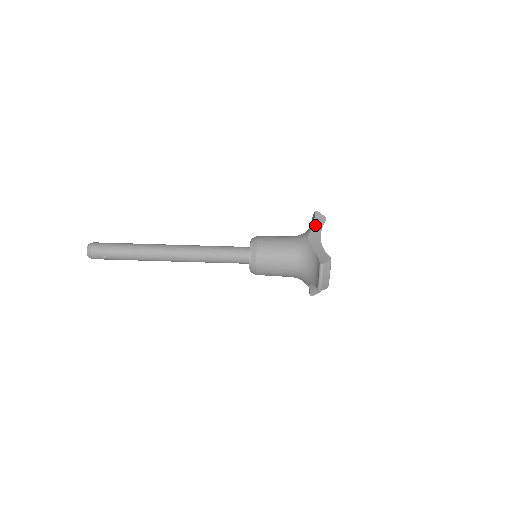
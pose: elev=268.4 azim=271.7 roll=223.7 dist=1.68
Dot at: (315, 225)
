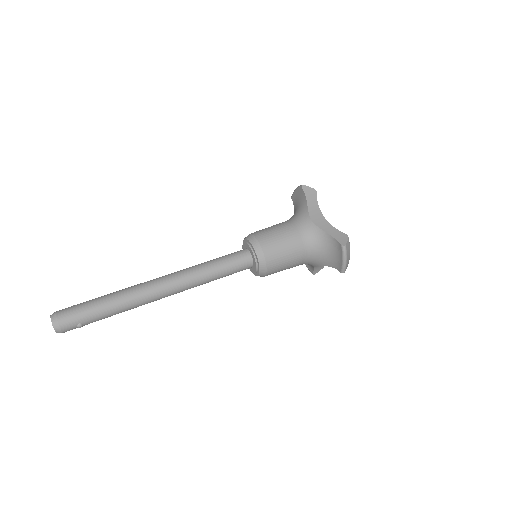
Dot at: (309, 202)
